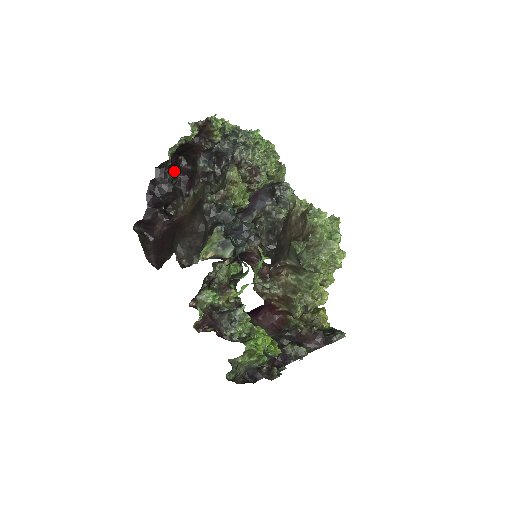
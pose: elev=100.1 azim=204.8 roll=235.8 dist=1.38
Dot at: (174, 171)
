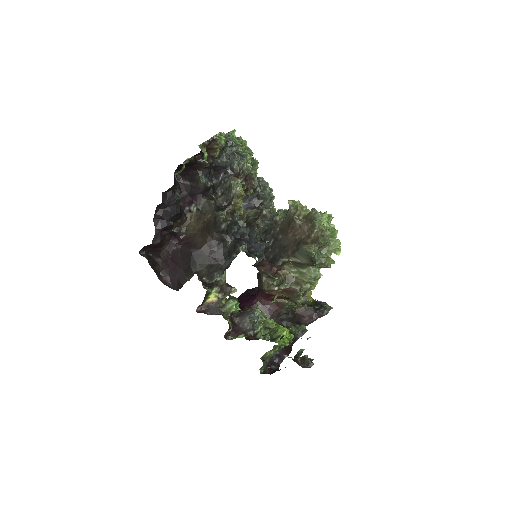
Dot at: occluded
